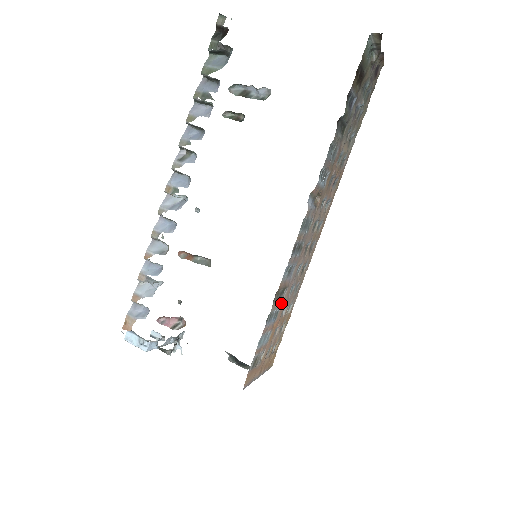
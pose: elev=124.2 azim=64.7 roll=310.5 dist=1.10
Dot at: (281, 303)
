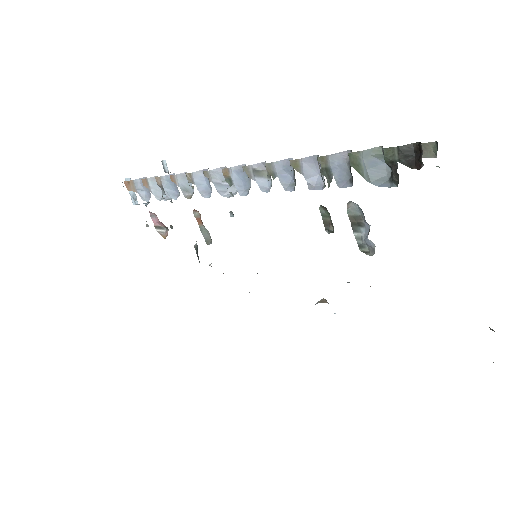
Dot at: occluded
